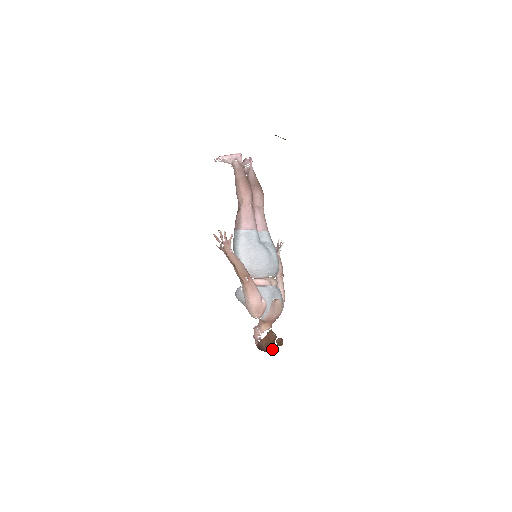
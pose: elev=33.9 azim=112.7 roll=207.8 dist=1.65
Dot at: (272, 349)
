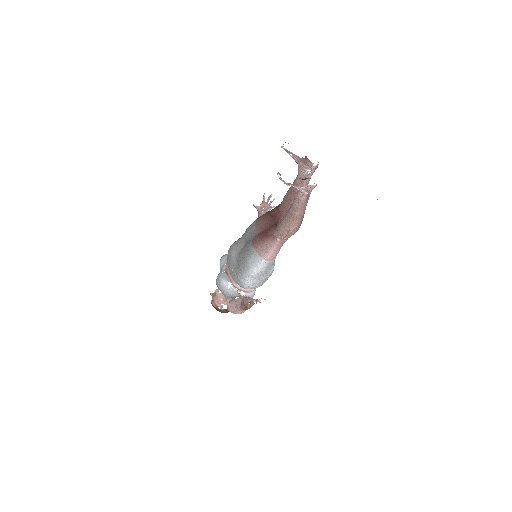
Dot at: occluded
